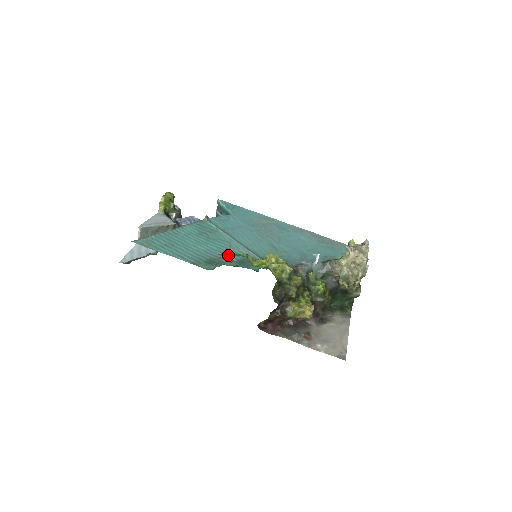
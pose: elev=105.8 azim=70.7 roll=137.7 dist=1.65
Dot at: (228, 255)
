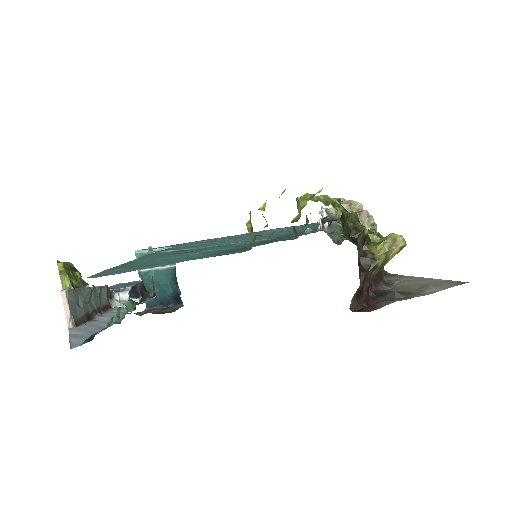
Dot at: (265, 202)
